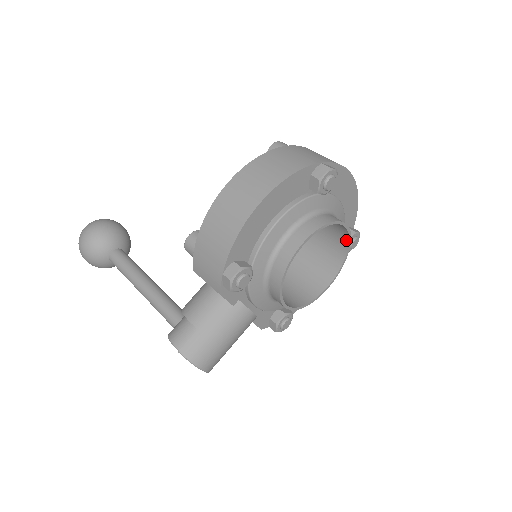
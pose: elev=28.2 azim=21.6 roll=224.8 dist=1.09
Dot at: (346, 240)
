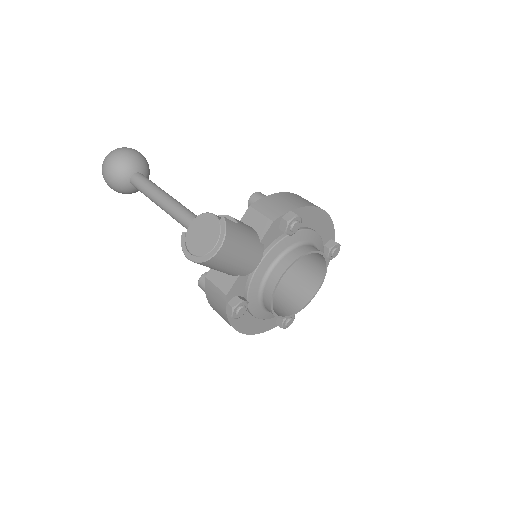
Dot at: (306, 301)
